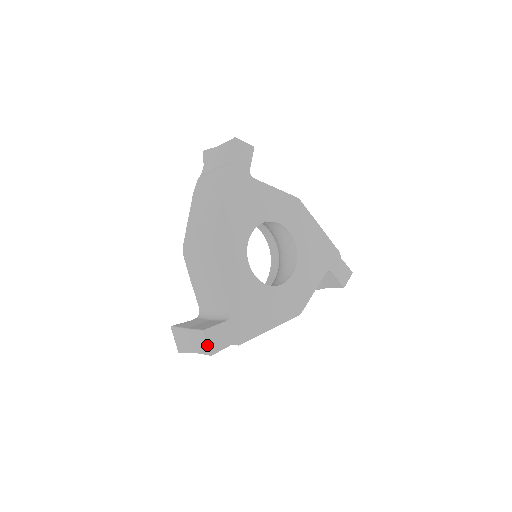
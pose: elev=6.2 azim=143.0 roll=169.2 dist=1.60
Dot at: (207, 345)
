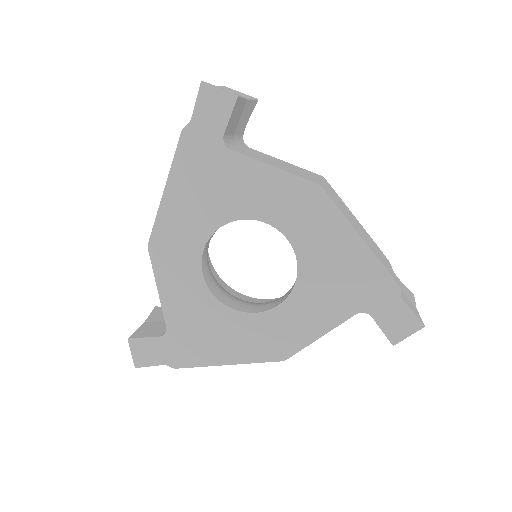
Dot at: occluded
